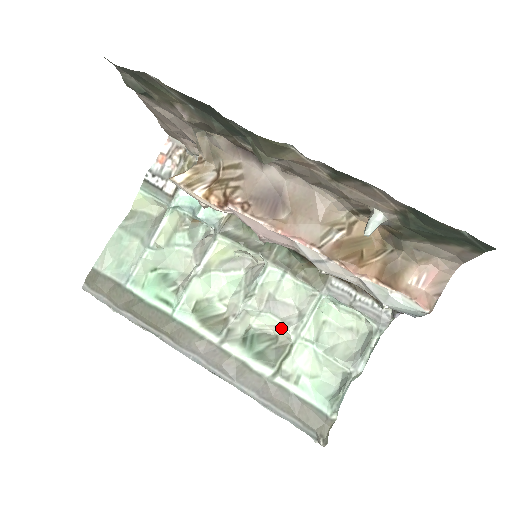
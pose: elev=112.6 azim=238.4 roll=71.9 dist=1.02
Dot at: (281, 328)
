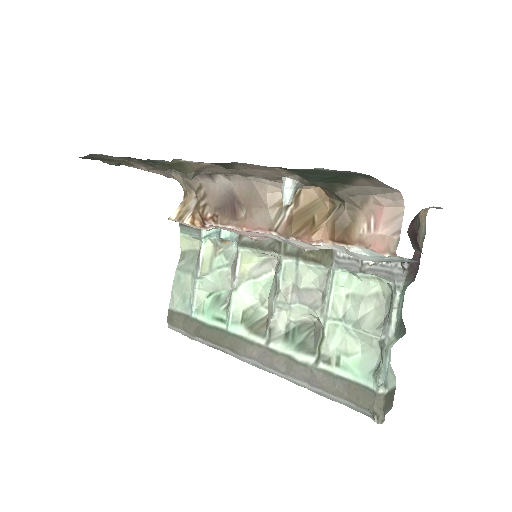
Dot at: (311, 314)
